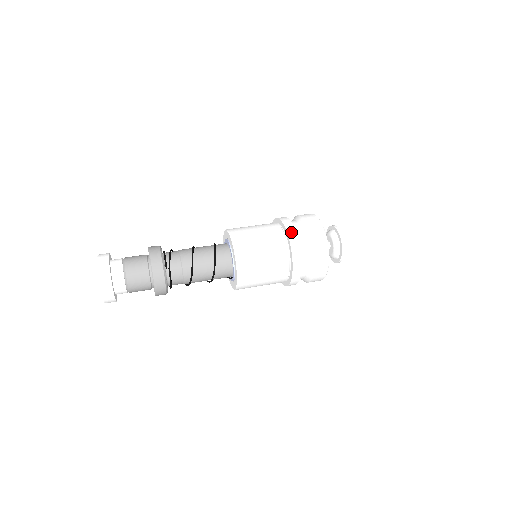
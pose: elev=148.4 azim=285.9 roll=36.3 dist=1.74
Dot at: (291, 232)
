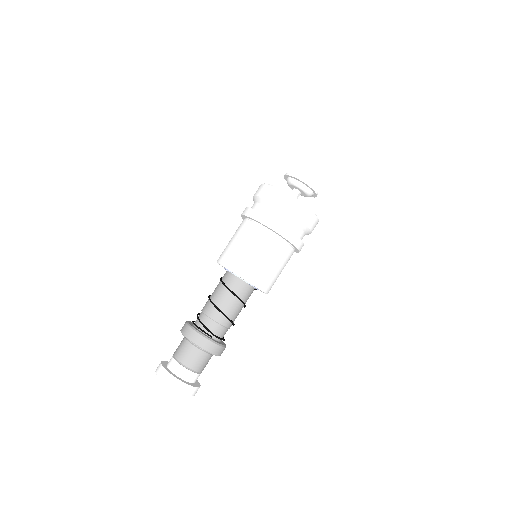
Dot at: (269, 223)
